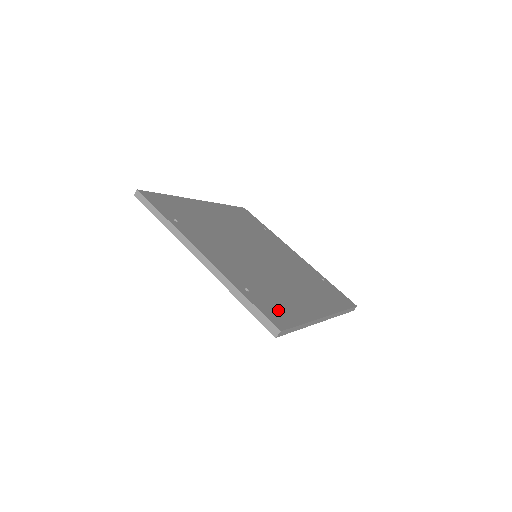
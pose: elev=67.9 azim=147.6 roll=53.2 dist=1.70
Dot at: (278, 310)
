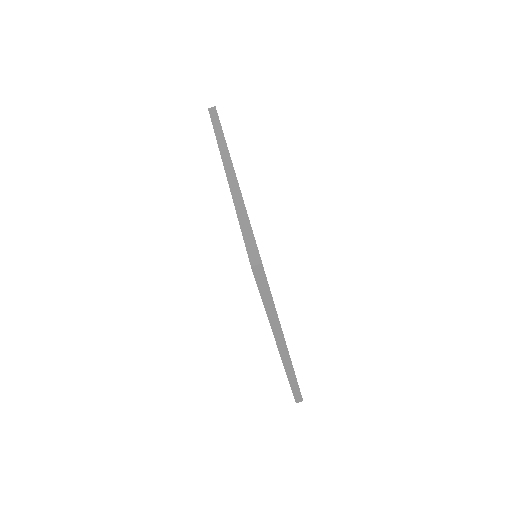
Dot at: occluded
